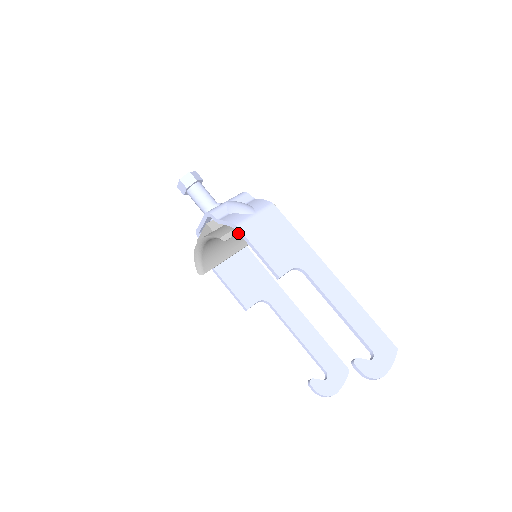
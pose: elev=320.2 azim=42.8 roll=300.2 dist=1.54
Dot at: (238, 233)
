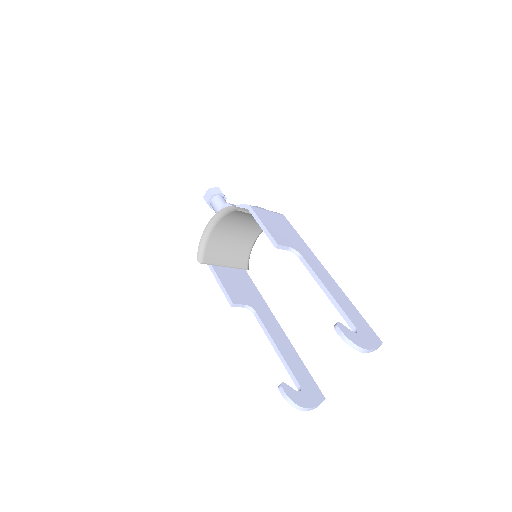
Dot at: (243, 249)
